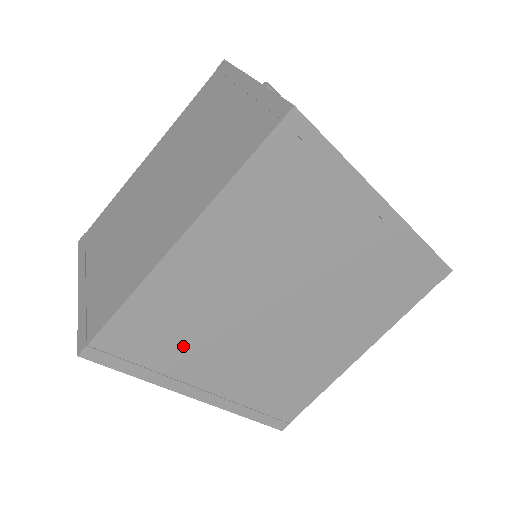
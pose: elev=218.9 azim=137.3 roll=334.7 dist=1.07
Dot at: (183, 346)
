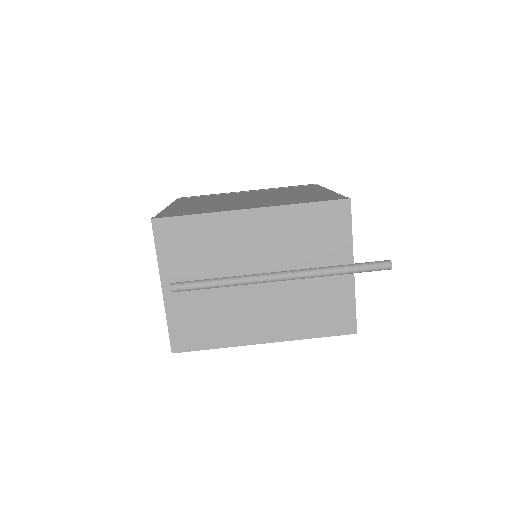
Dot at: occluded
